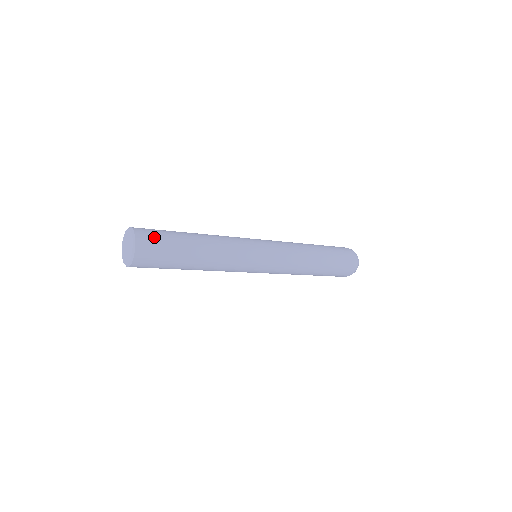
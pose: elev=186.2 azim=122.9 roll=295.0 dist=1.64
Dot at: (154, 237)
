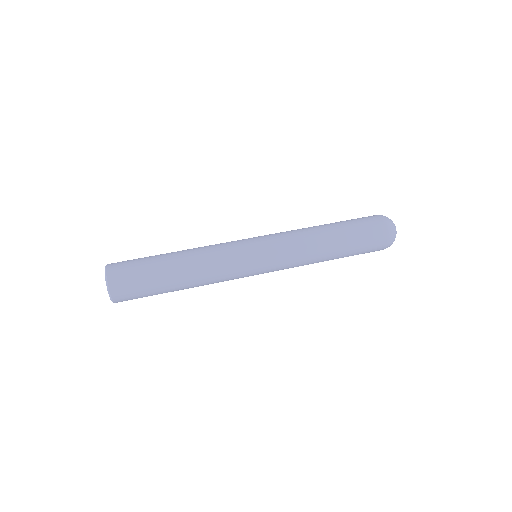
Dot at: (132, 295)
